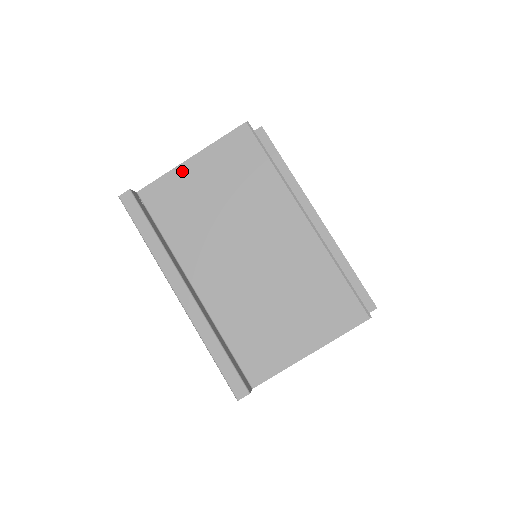
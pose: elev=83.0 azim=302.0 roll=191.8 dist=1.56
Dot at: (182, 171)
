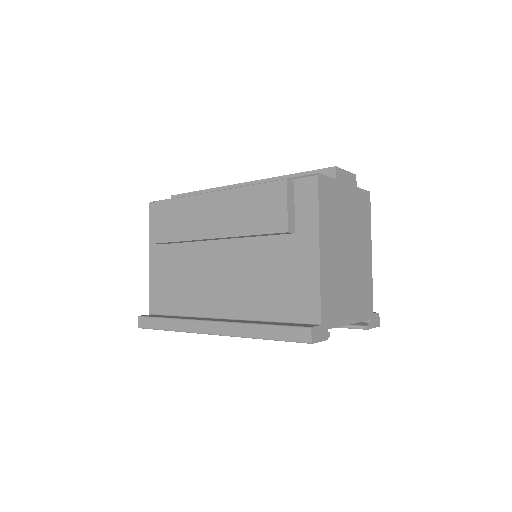
Dot at: (153, 271)
